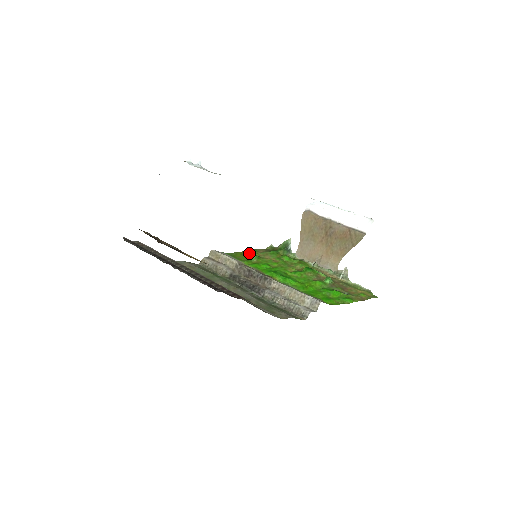
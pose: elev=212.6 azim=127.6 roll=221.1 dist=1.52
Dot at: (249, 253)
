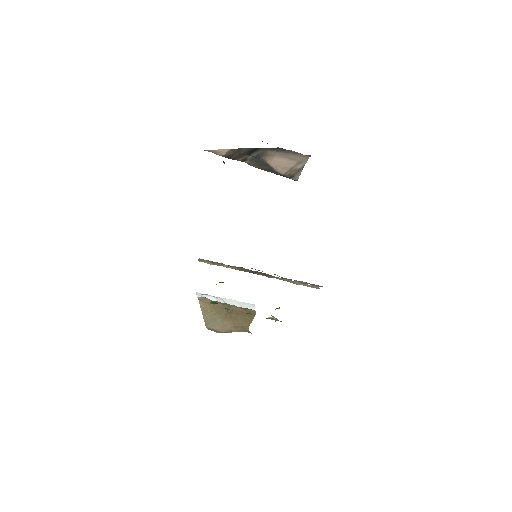
Dot at: occluded
